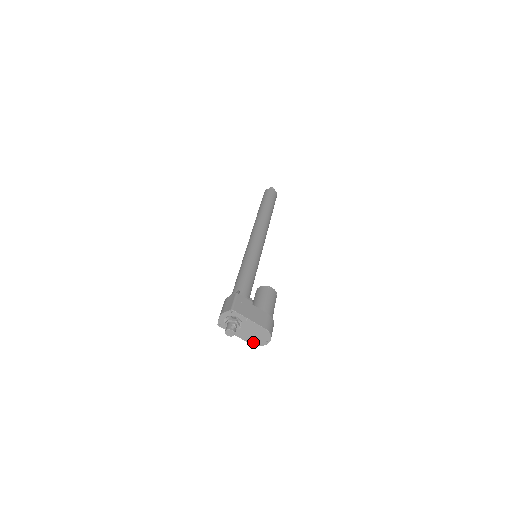
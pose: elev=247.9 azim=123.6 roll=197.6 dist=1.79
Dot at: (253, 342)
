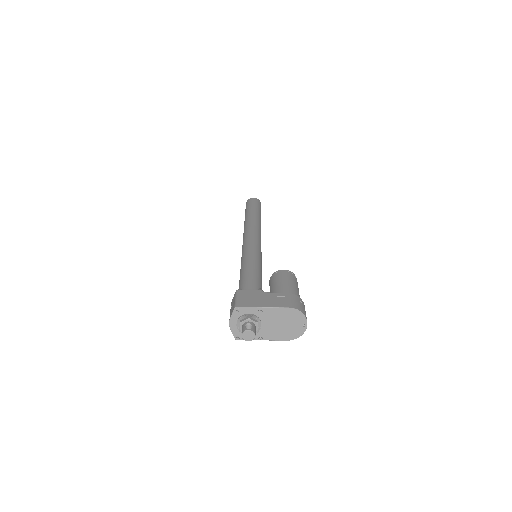
Dot at: (289, 336)
